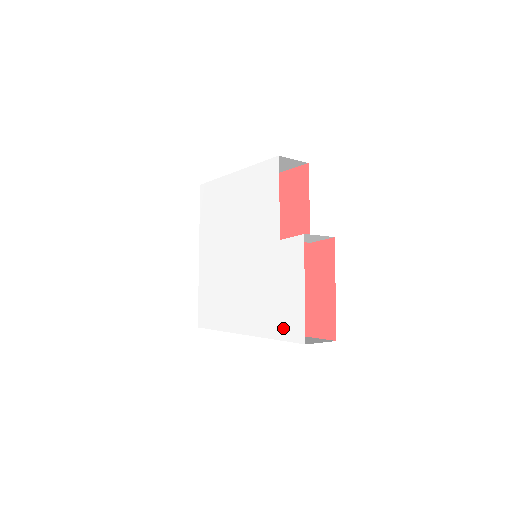
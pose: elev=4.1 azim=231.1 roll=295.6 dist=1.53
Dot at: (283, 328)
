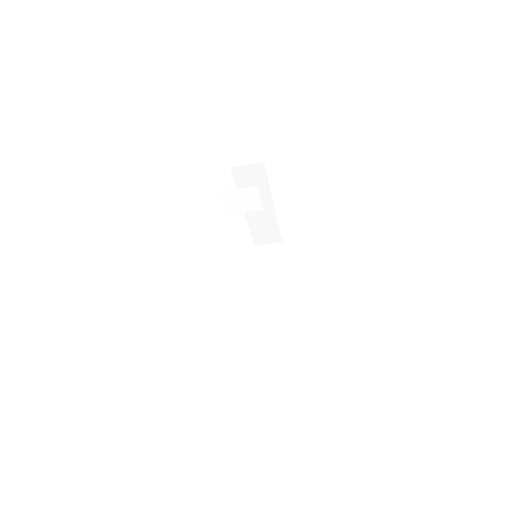
Dot at: occluded
